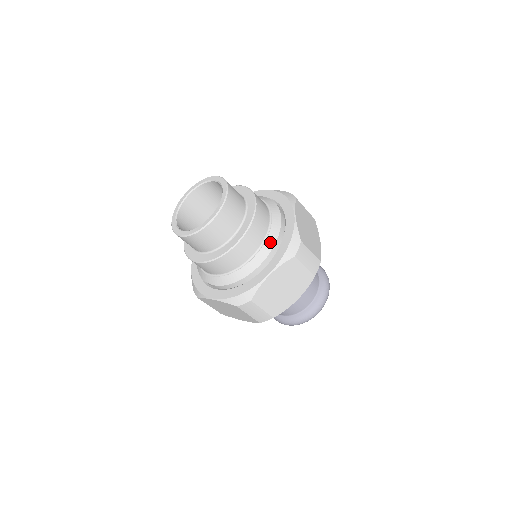
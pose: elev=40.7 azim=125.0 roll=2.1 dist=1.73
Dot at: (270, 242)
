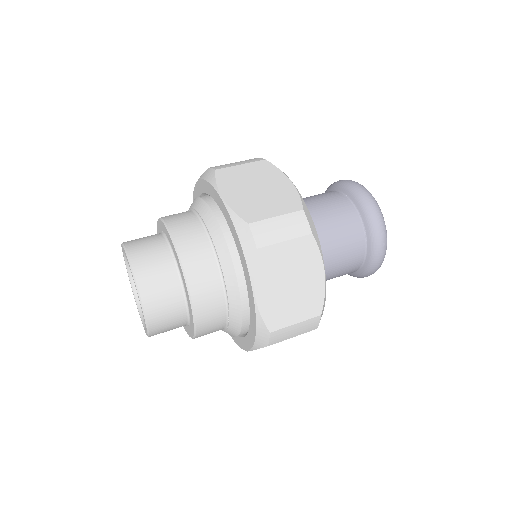
Dot at: (235, 324)
